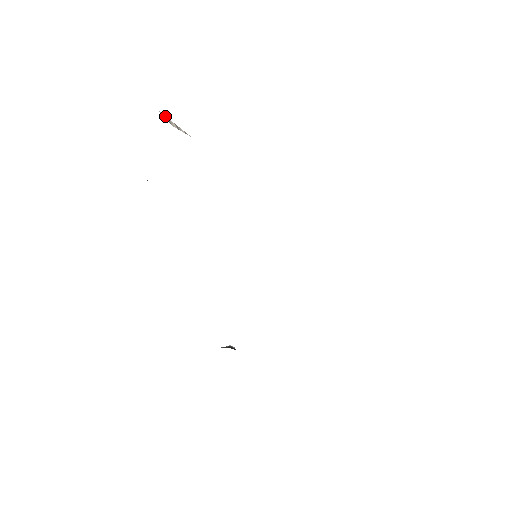
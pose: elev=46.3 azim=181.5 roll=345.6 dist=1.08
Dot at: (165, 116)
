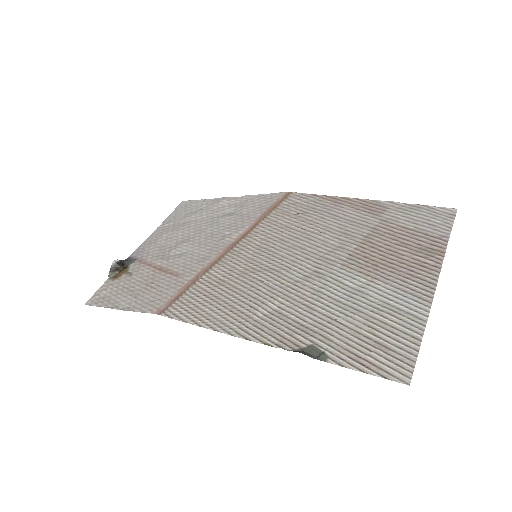
Dot at: (379, 338)
